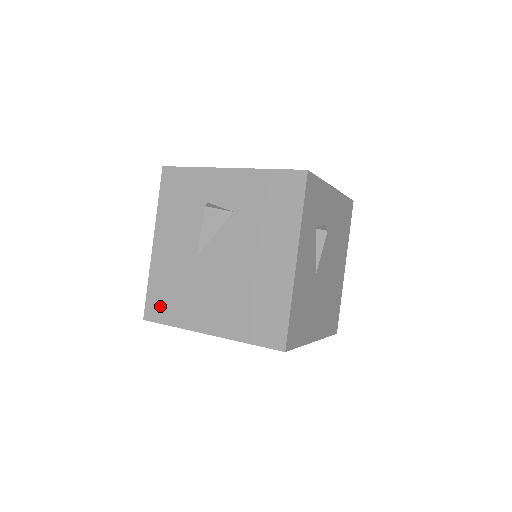
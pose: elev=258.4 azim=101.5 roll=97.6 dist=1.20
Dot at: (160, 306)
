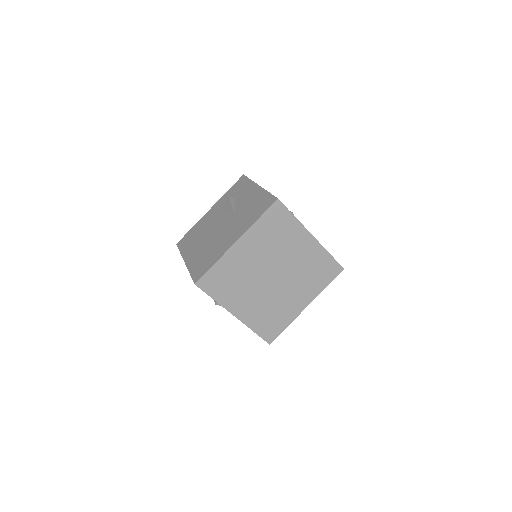
Dot at: occluded
